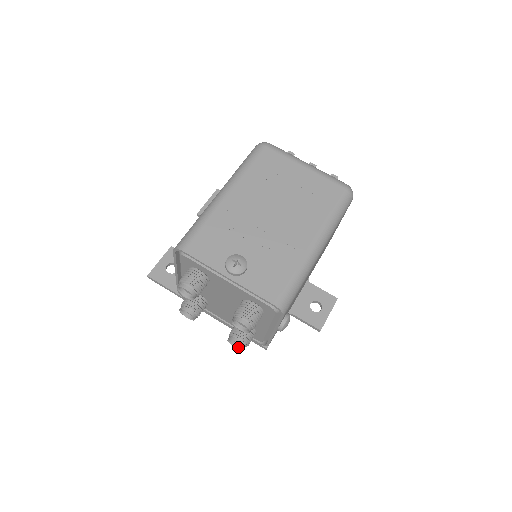
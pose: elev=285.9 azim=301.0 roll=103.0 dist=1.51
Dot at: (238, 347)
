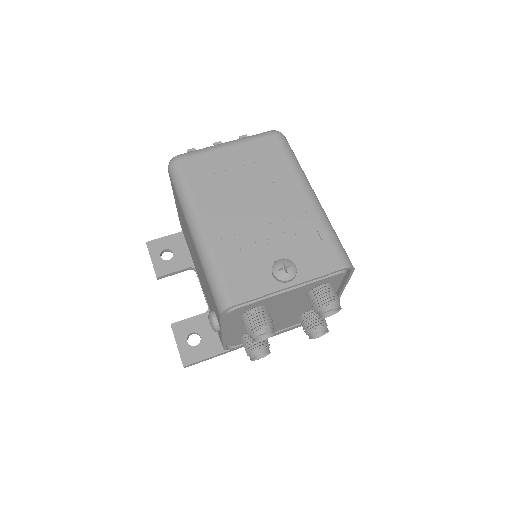
Dot at: (320, 335)
